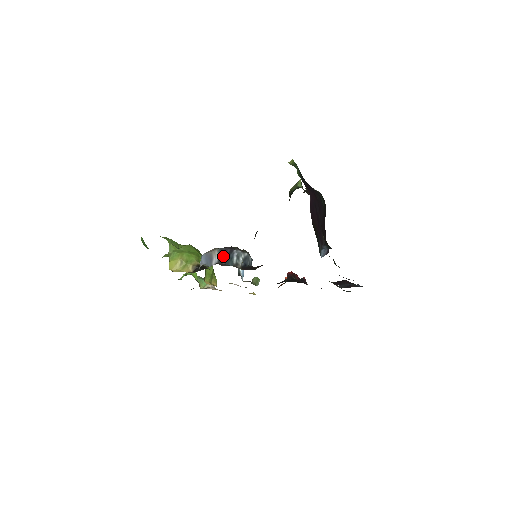
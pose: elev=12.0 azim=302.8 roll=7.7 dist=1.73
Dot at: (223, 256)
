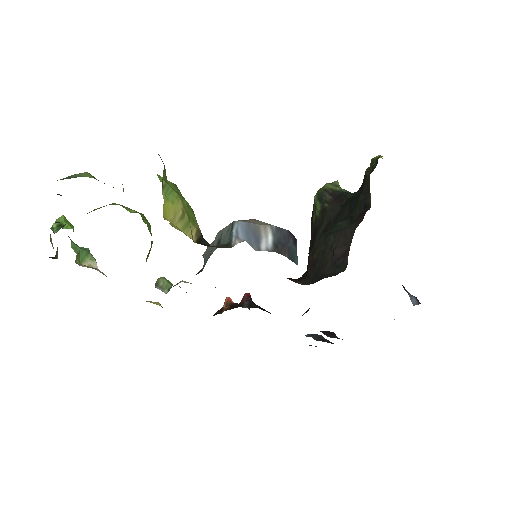
Dot at: (284, 243)
